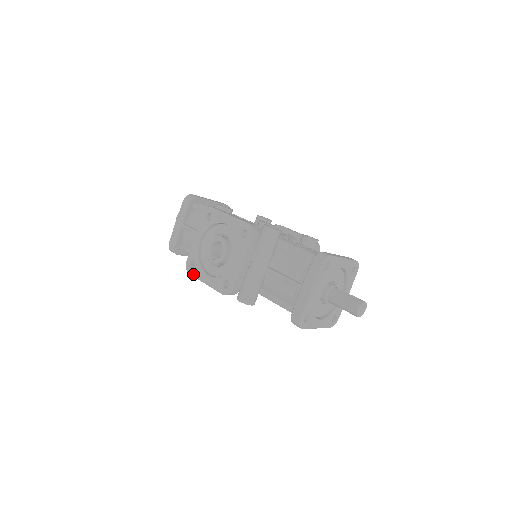
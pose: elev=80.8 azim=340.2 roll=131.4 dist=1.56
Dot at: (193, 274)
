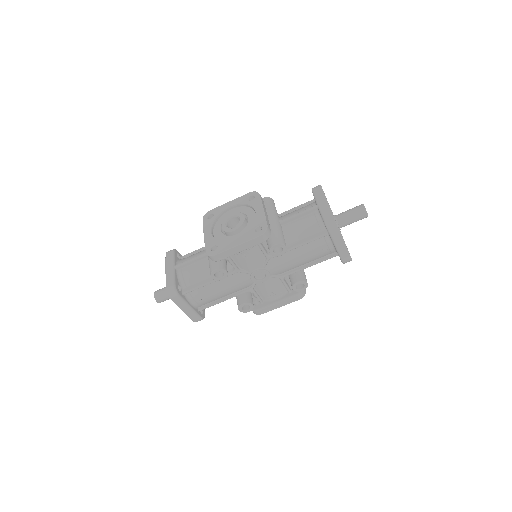
Dot at: (220, 251)
